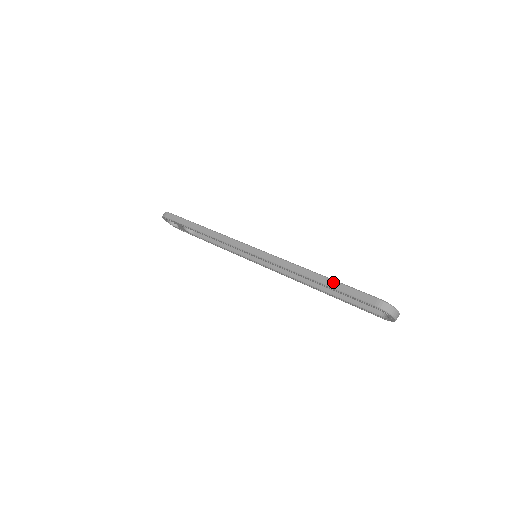
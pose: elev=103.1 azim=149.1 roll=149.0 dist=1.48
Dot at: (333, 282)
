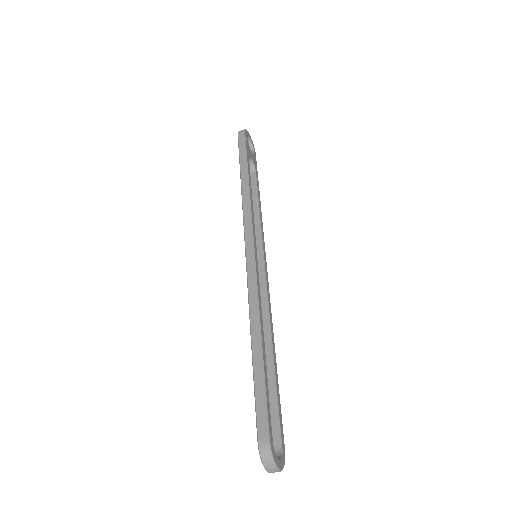
Dot at: (260, 367)
